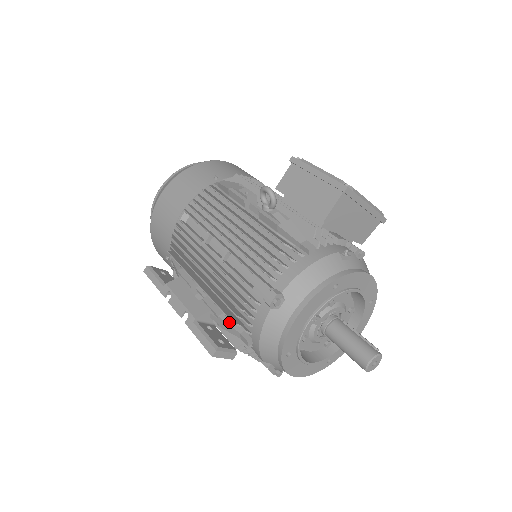
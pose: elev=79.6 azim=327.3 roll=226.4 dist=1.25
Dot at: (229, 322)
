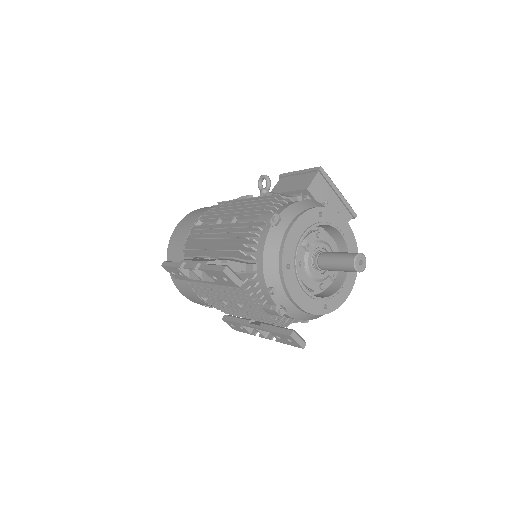
Dot at: (236, 261)
